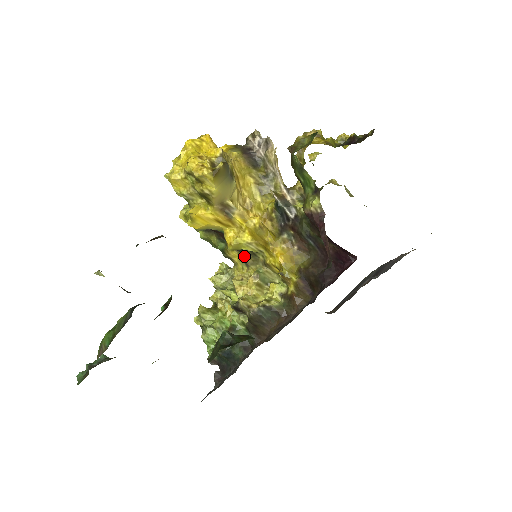
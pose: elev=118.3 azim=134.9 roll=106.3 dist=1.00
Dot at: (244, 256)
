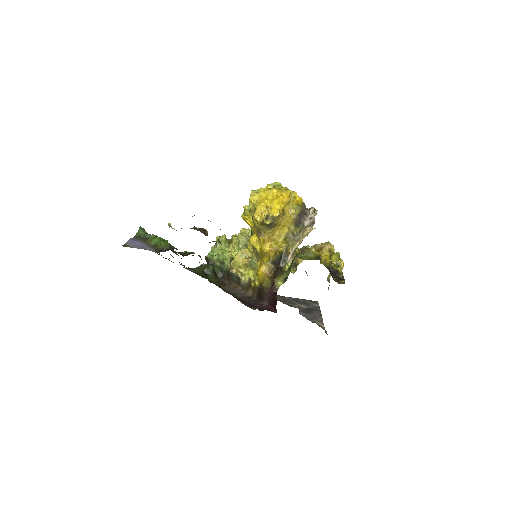
Dot at: occluded
